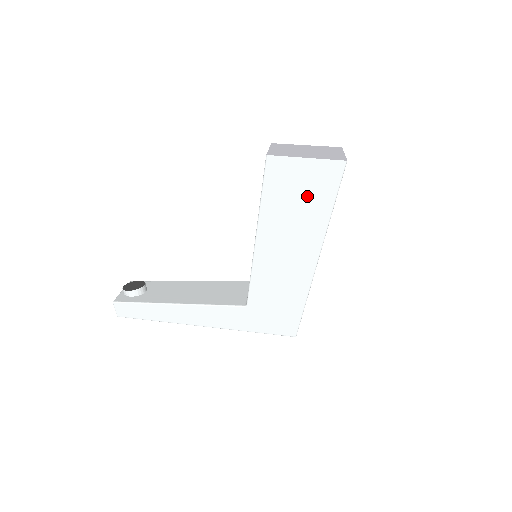
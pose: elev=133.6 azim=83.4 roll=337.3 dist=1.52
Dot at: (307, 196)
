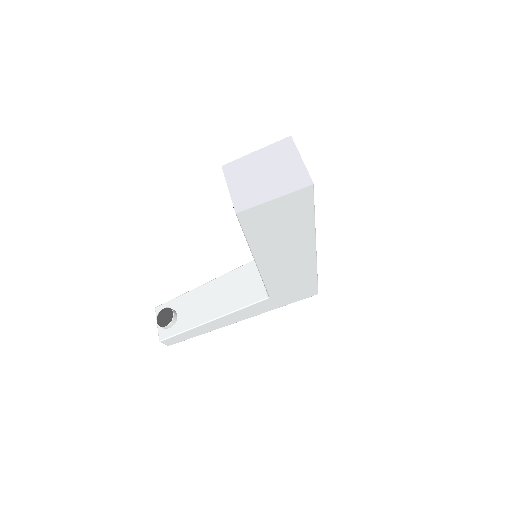
Dot at: (287, 221)
